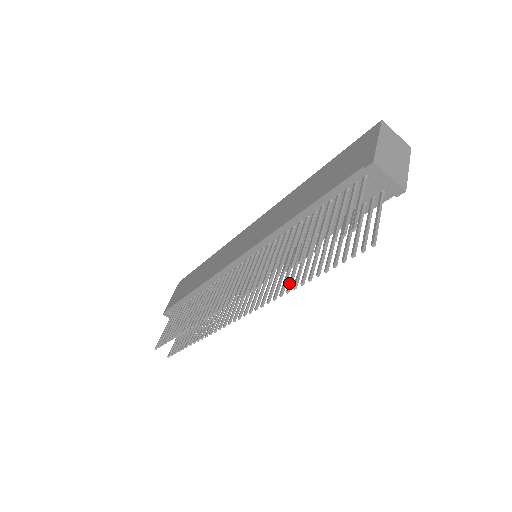
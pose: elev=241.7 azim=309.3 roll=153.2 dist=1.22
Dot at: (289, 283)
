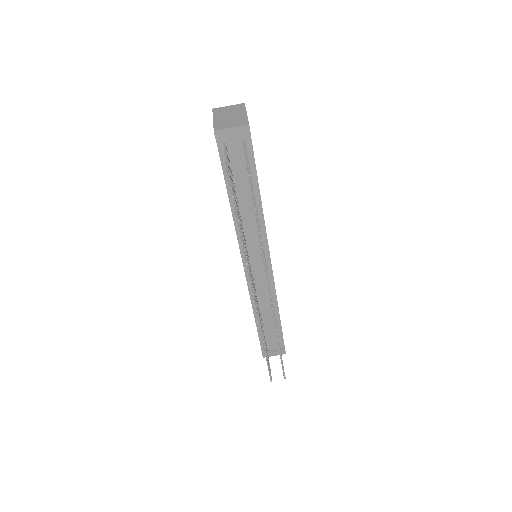
Dot at: (260, 243)
